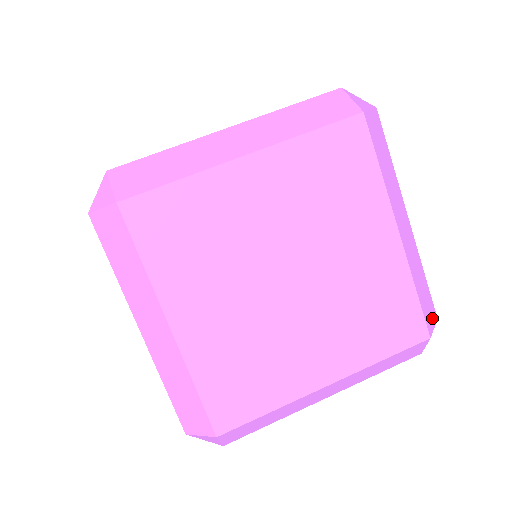
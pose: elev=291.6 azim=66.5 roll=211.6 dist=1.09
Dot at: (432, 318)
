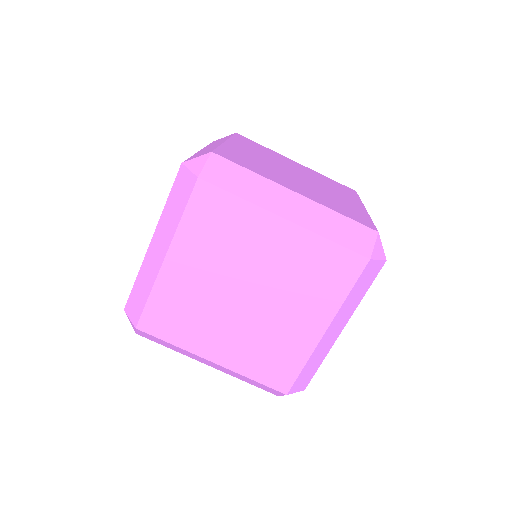
Dot at: (301, 387)
